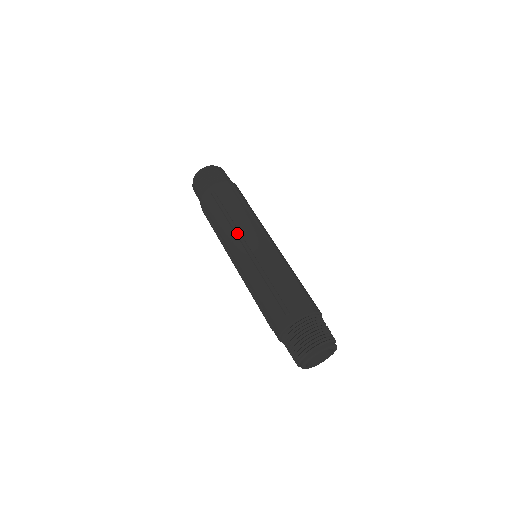
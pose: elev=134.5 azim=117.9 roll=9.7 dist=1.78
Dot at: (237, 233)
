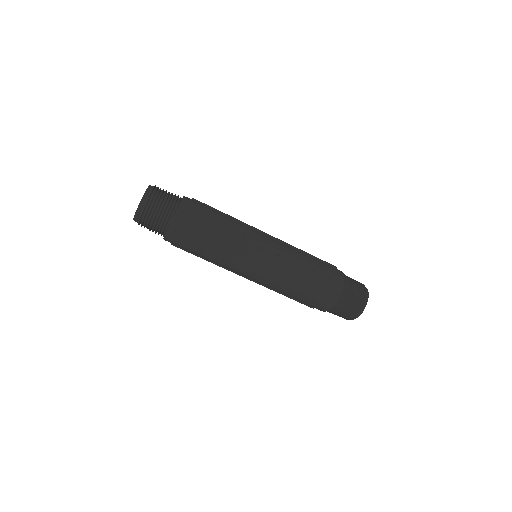
Dot at: (246, 242)
